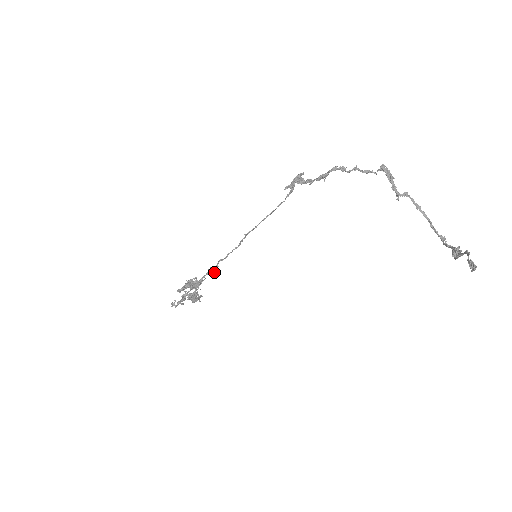
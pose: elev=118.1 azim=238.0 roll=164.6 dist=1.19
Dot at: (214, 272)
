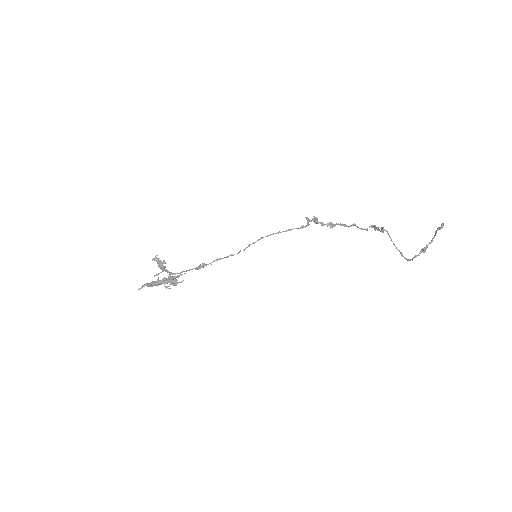
Dot at: (205, 265)
